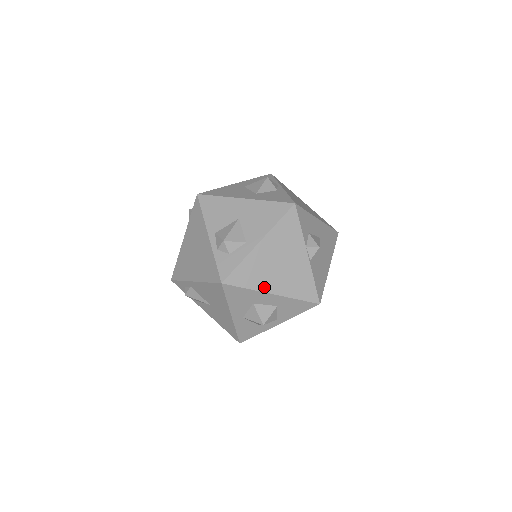
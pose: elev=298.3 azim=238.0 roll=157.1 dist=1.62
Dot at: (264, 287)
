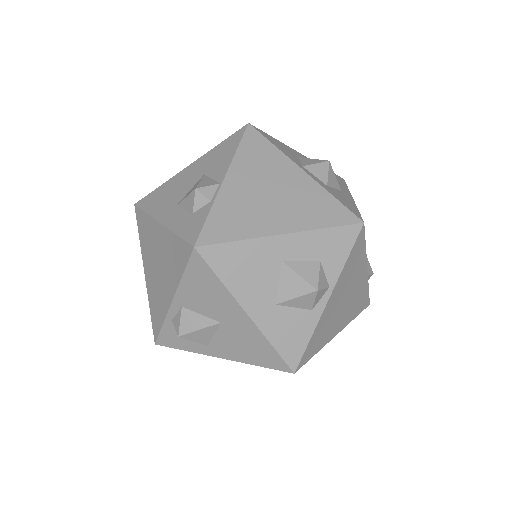
Dot at: occluded
